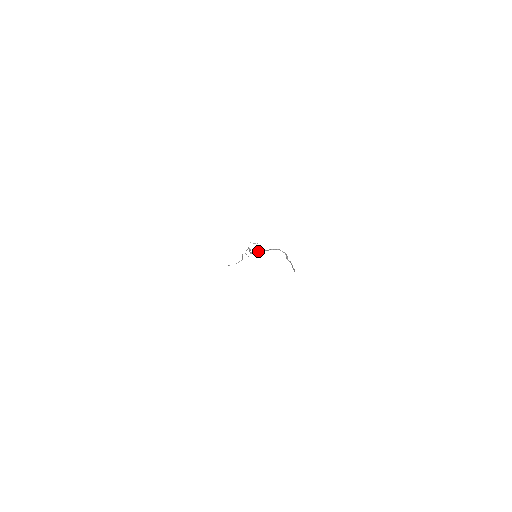
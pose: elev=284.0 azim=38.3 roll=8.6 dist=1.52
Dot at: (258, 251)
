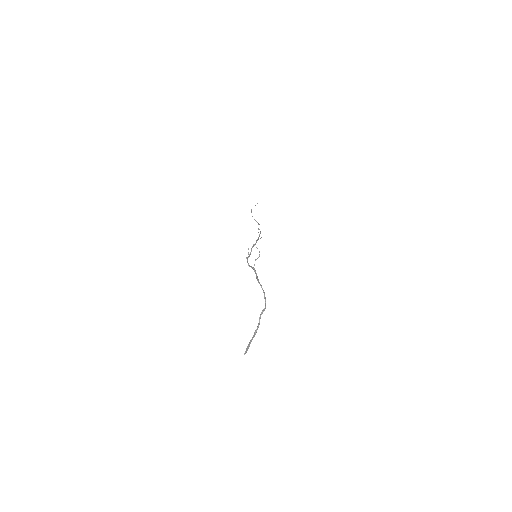
Dot at: (251, 266)
